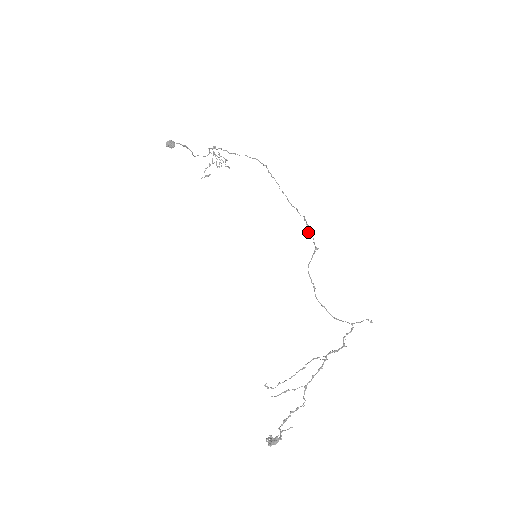
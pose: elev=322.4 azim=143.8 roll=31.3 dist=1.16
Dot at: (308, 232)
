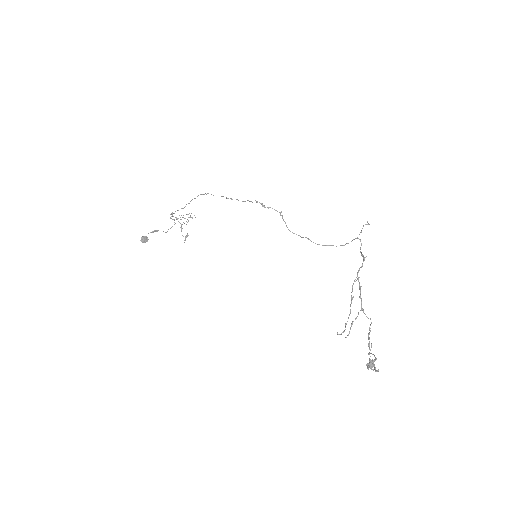
Dot at: occluded
